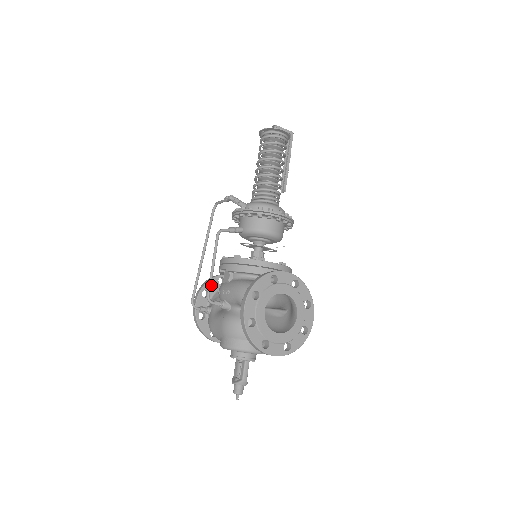
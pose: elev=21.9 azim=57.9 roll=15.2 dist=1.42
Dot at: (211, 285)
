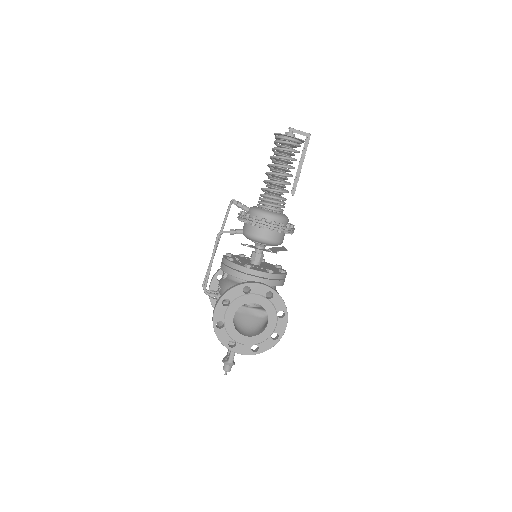
Dot at: occluded
